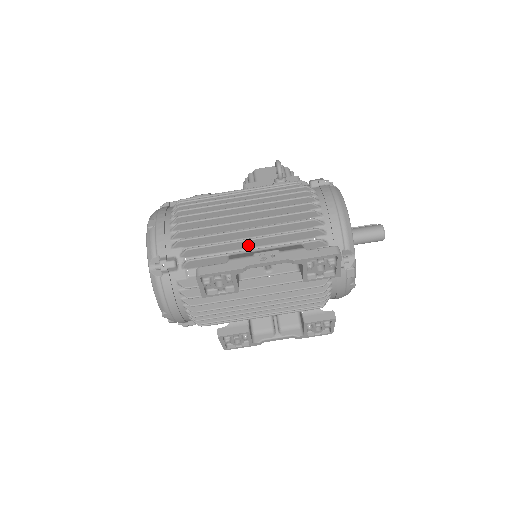
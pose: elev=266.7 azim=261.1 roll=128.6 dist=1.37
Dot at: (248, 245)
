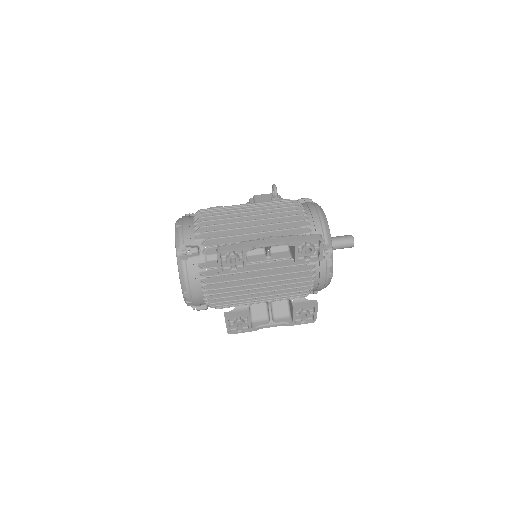
Dot at: (253, 238)
